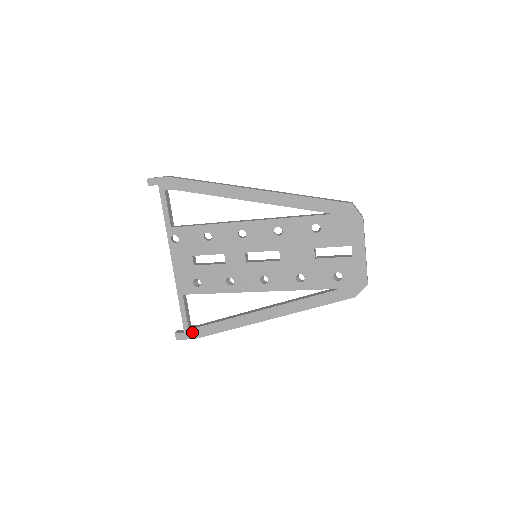
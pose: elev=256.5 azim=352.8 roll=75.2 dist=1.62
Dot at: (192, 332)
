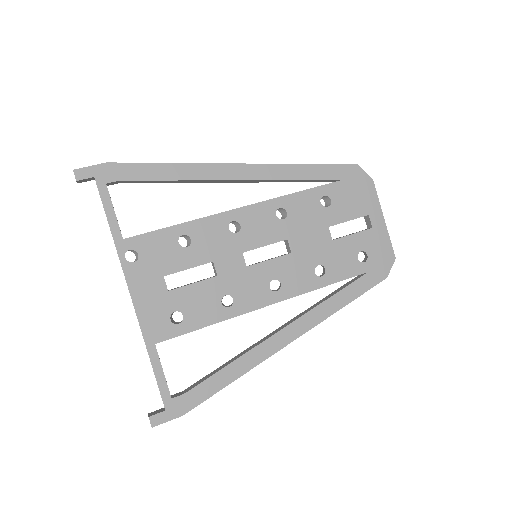
Dot at: (179, 404)
